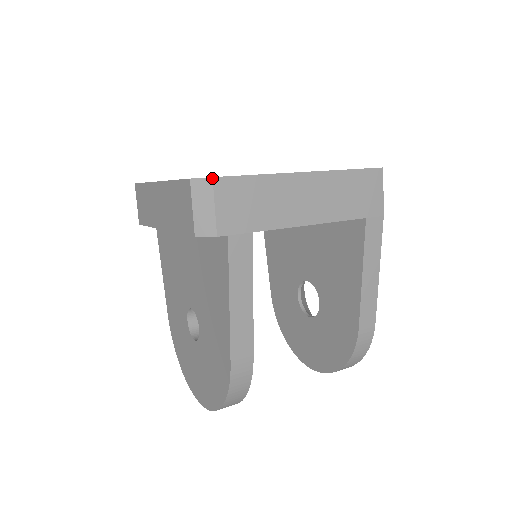
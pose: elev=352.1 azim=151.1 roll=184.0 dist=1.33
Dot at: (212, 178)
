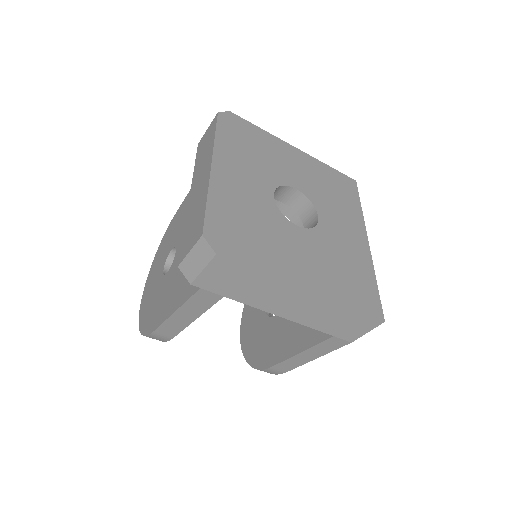
Dot at: (216, 254)
